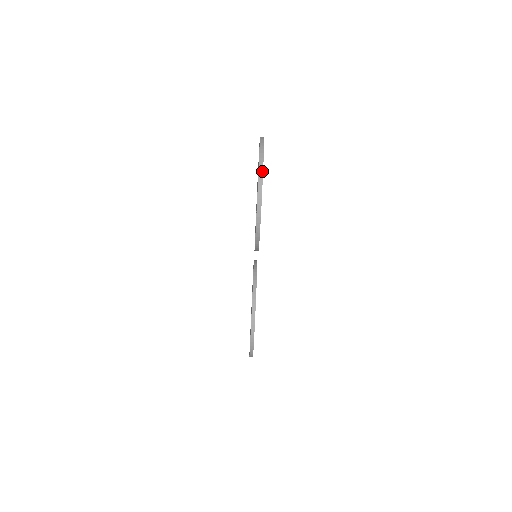
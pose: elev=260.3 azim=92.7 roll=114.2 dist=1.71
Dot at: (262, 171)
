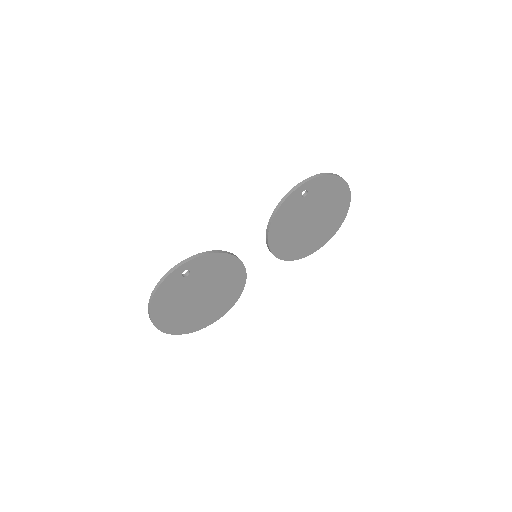
Dot at: (336, 175)
